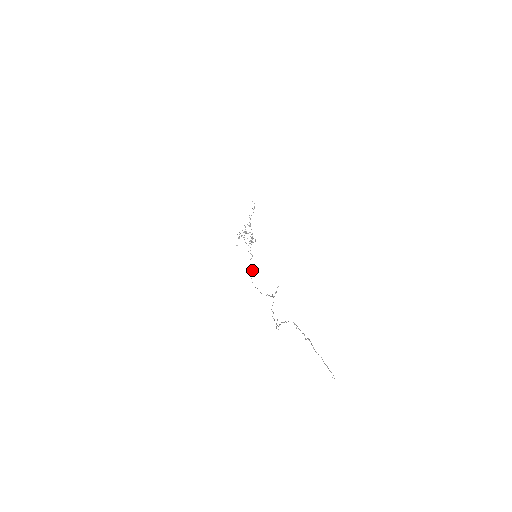
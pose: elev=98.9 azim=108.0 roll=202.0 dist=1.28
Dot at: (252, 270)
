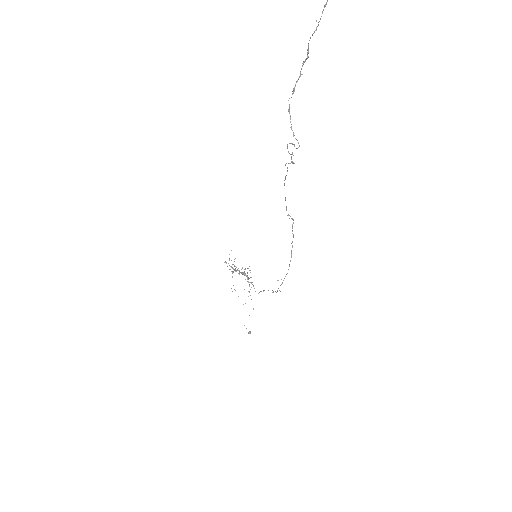
Dot at: (272, 292)
